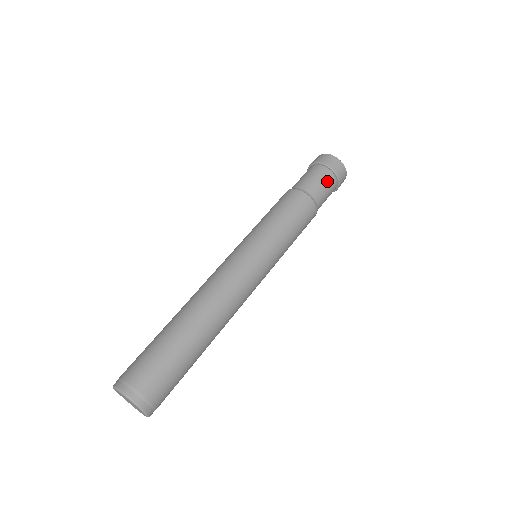
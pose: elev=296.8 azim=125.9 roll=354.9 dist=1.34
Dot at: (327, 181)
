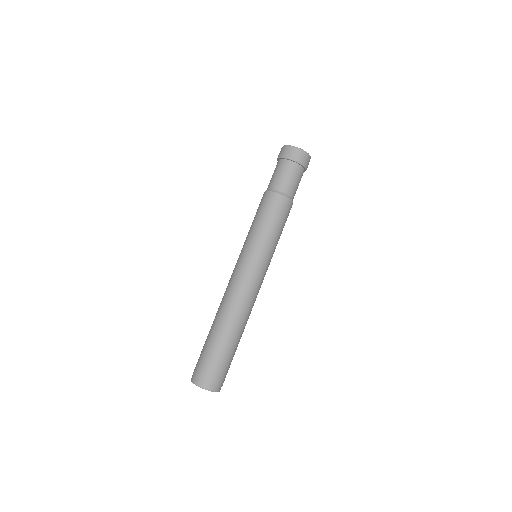
Dot at: (295, 174)
